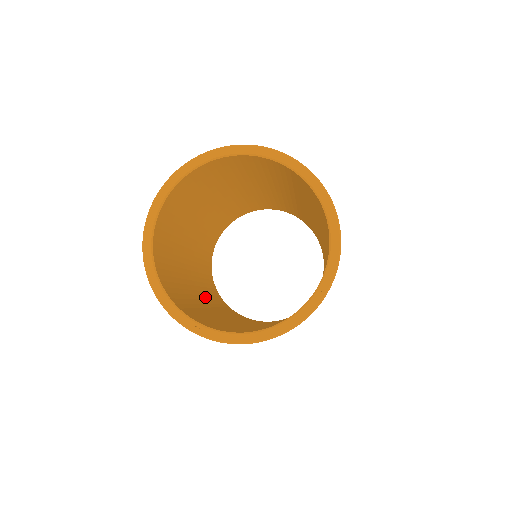
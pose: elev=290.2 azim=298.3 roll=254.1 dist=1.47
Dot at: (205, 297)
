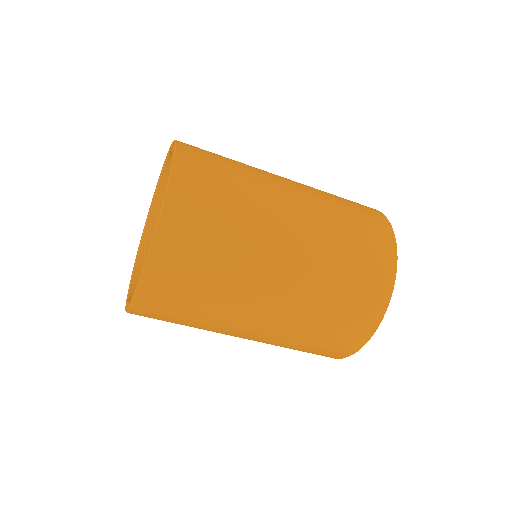
Dot at: occluded
